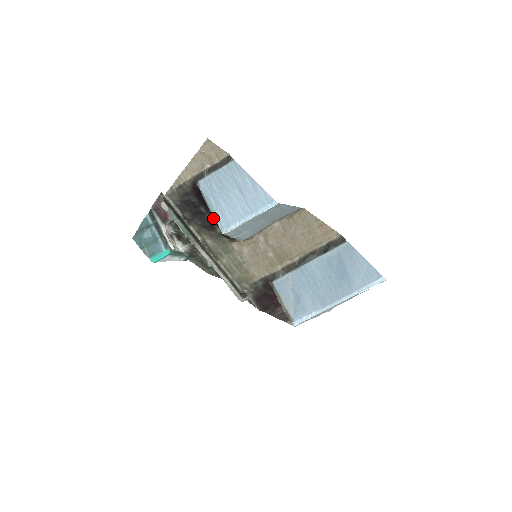
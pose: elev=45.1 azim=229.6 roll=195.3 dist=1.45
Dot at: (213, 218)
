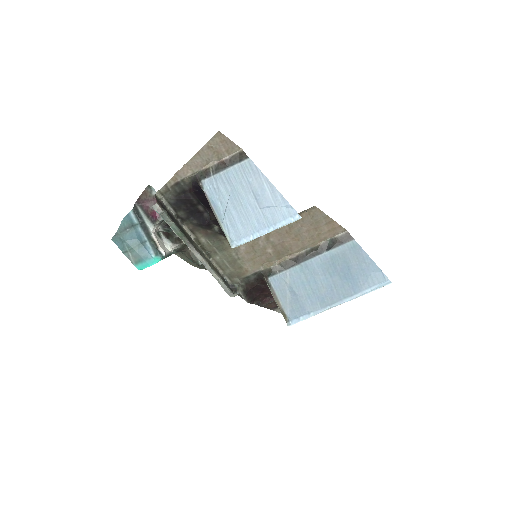
Dot at: (212, 217)
